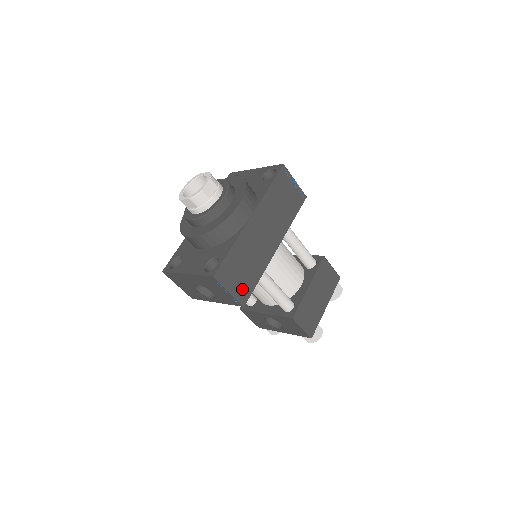
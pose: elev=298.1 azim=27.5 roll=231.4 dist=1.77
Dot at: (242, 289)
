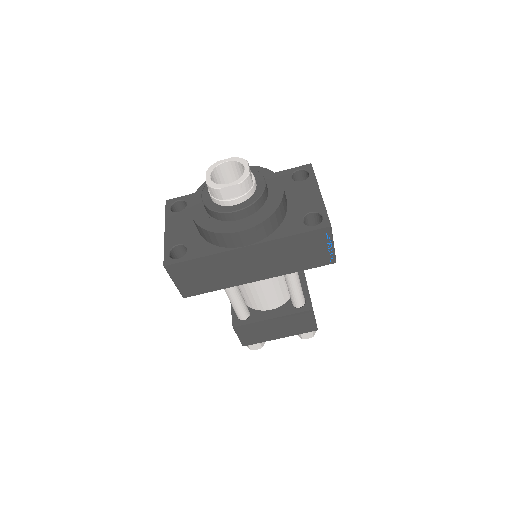
Dot at: (191, 287)
